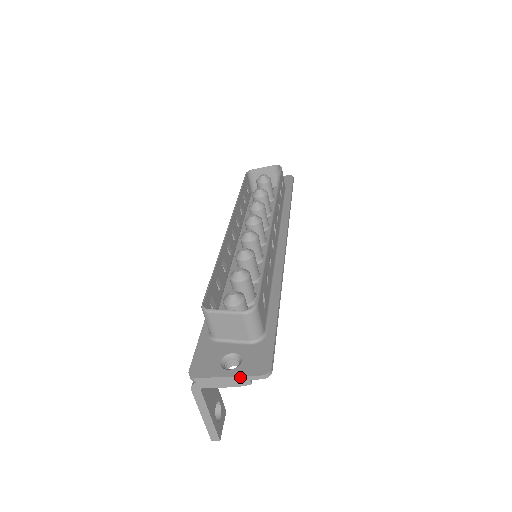
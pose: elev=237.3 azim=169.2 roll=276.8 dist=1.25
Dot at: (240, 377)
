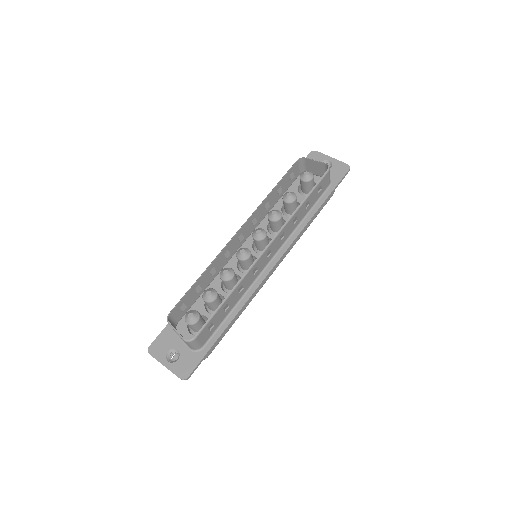
Dot at: occluded
